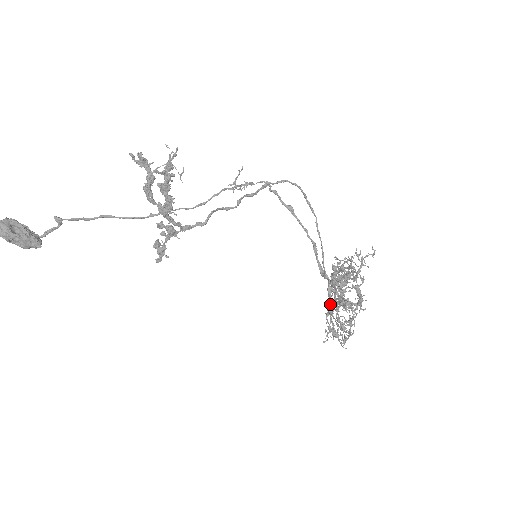
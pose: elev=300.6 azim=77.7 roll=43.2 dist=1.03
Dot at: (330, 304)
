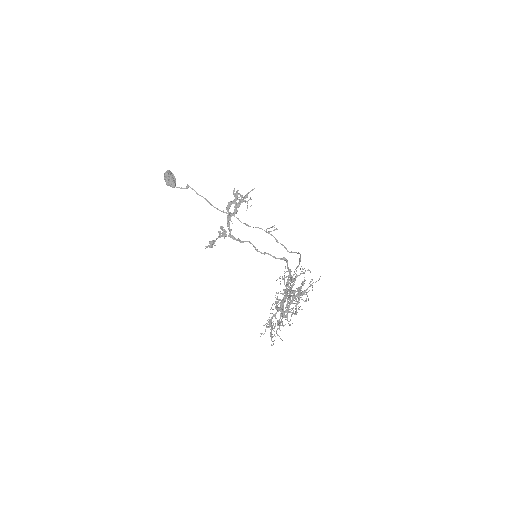
Dot at: occluded
